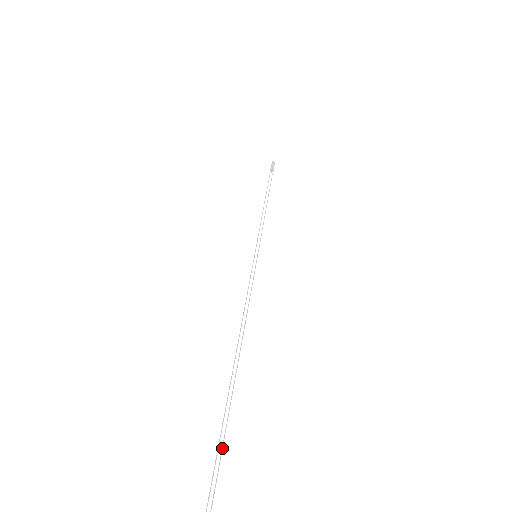
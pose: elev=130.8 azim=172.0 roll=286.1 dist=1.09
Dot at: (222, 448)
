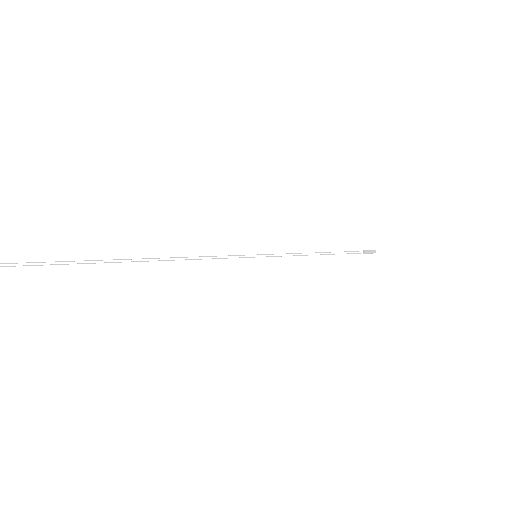
Dot at: (53, 264)
